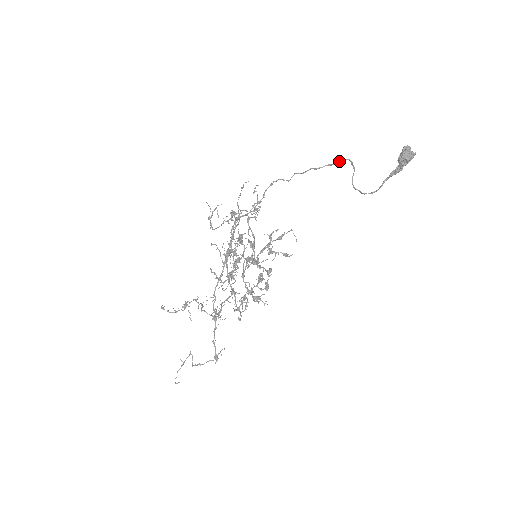
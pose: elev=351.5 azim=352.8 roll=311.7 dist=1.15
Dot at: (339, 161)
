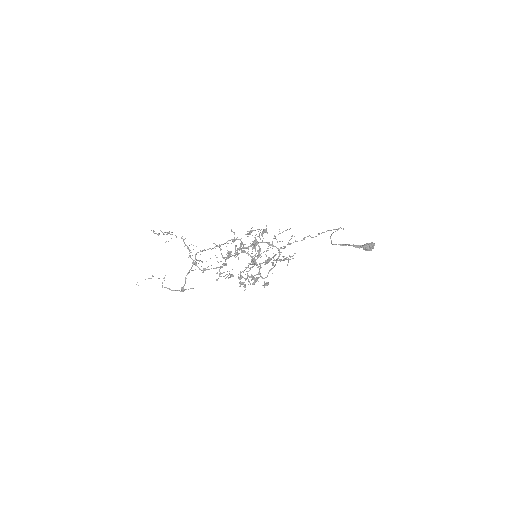
Dot at: occluded
